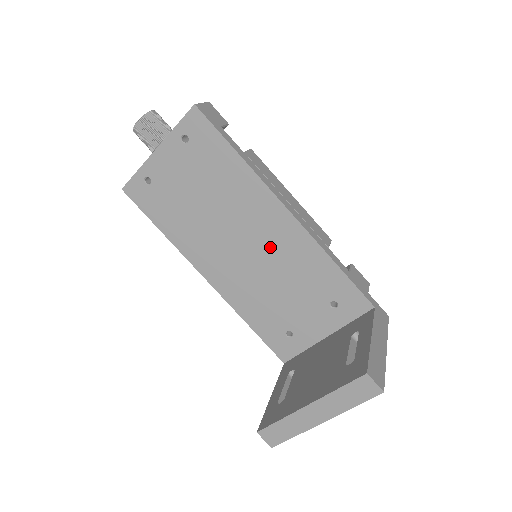
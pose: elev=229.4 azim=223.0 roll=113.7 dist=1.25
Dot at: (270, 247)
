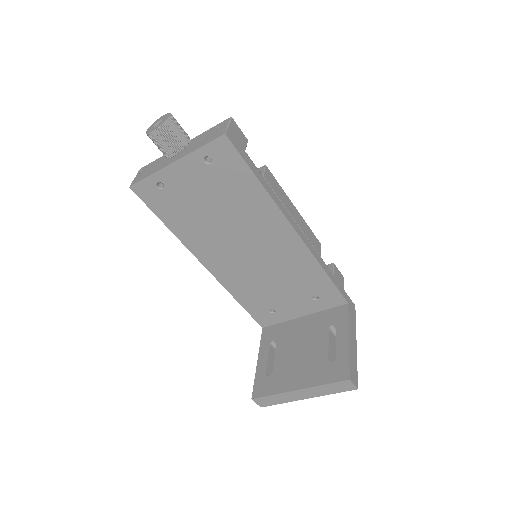
Dot at: (272, 254)
